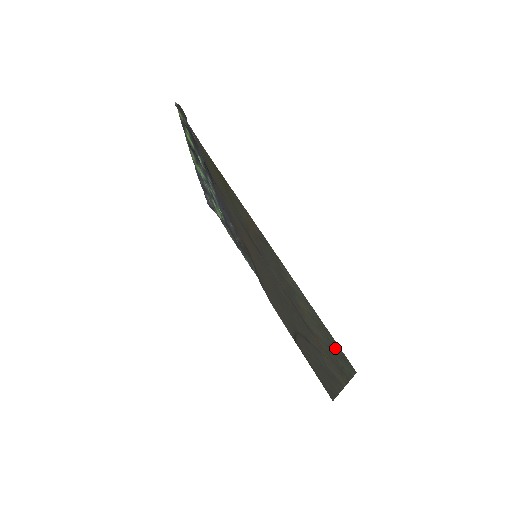
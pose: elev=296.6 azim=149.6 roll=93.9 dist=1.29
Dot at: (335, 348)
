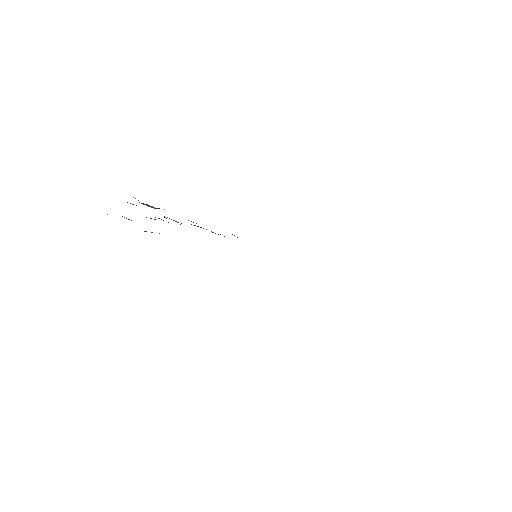
Dot at: occluded
